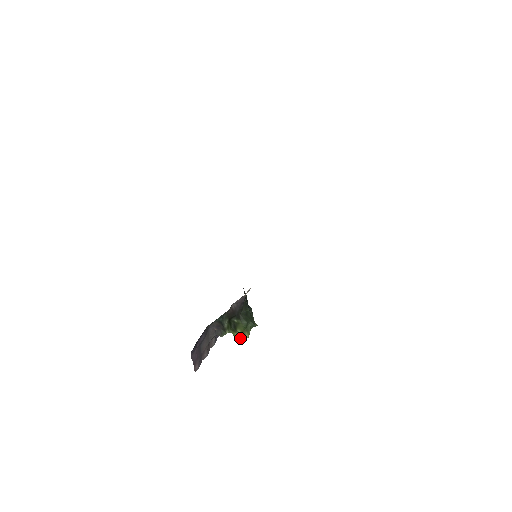
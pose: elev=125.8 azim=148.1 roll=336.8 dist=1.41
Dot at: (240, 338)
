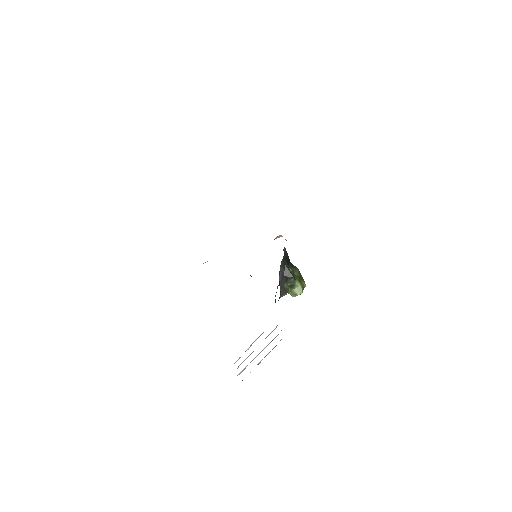
Dot at: (300, 291)
